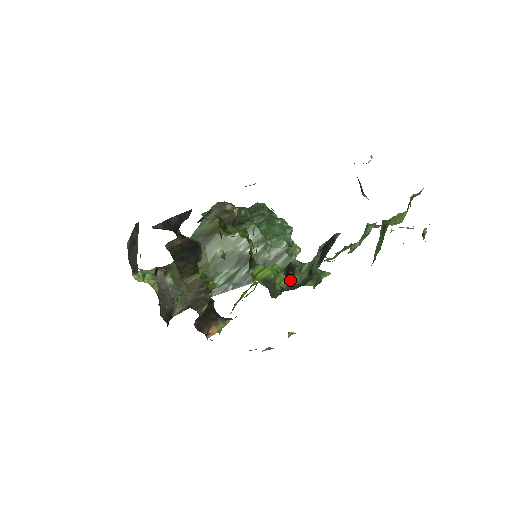
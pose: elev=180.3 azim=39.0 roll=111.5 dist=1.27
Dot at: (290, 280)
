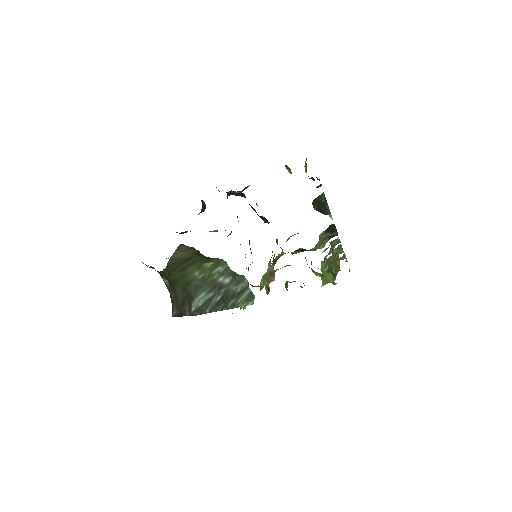
Dot at: occluded
